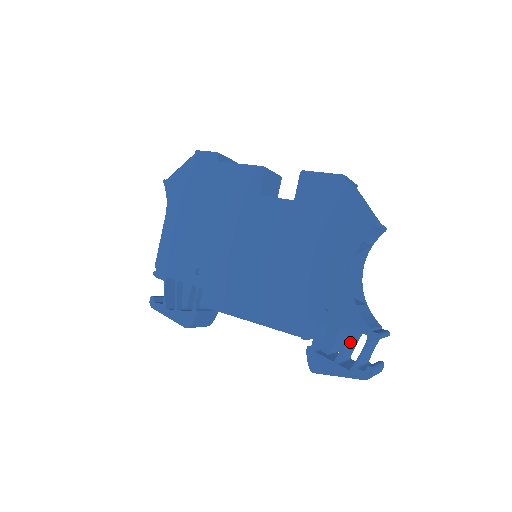
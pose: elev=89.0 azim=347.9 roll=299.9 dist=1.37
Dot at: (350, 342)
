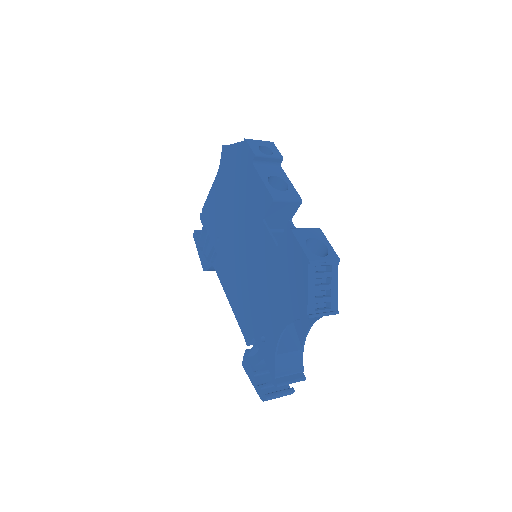
Dot at: occluded
